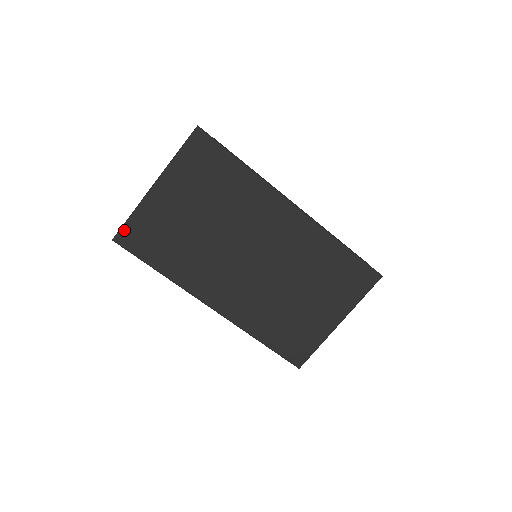
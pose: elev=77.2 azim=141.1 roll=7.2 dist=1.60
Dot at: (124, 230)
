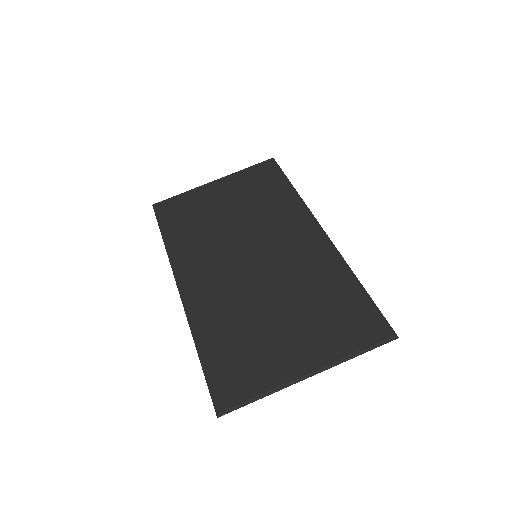
Dot at: (167, 201)
